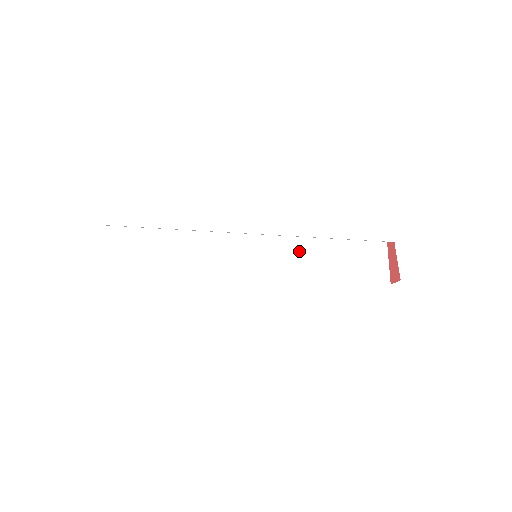
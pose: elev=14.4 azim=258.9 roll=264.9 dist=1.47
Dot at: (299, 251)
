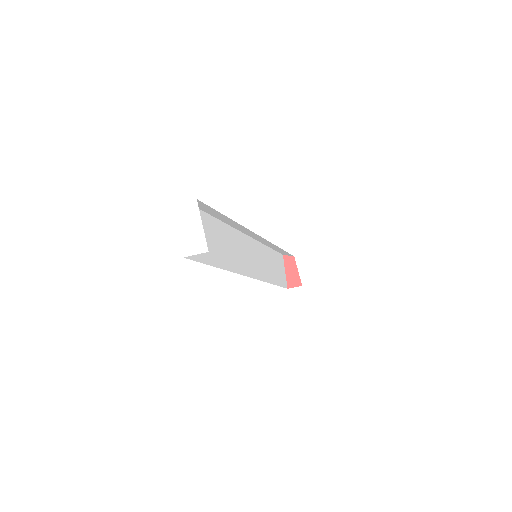
Dot at: (261, 255)
